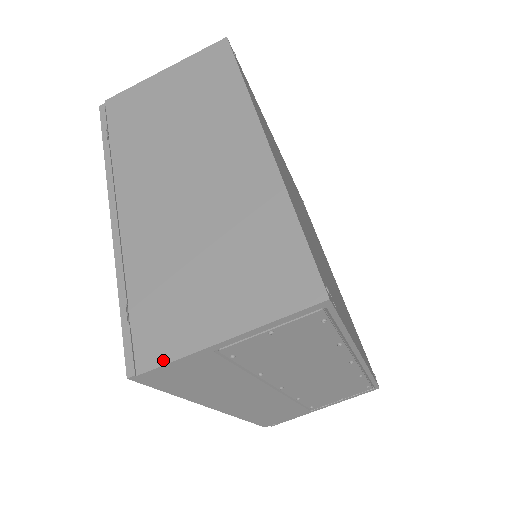
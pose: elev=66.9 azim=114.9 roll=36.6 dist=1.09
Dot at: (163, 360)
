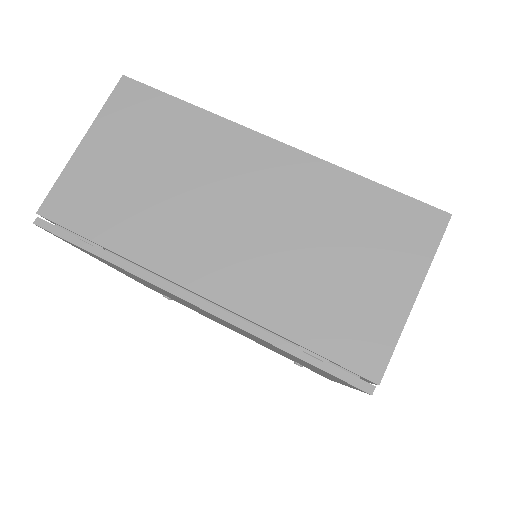
Dot at: (387, 355)
